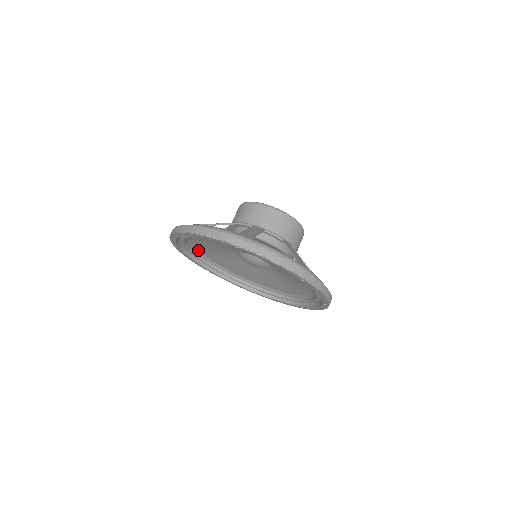
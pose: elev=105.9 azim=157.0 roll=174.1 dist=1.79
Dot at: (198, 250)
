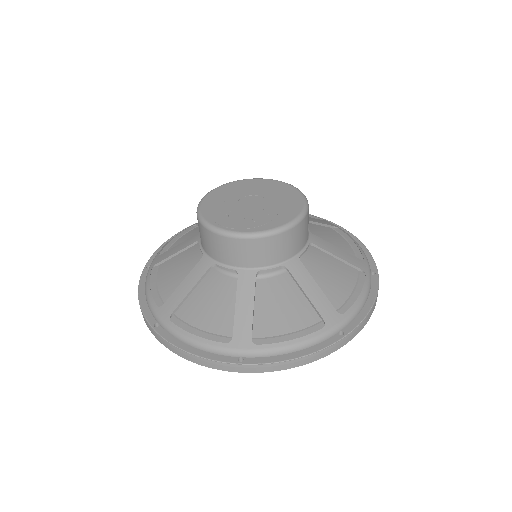
Dot at: occluded
